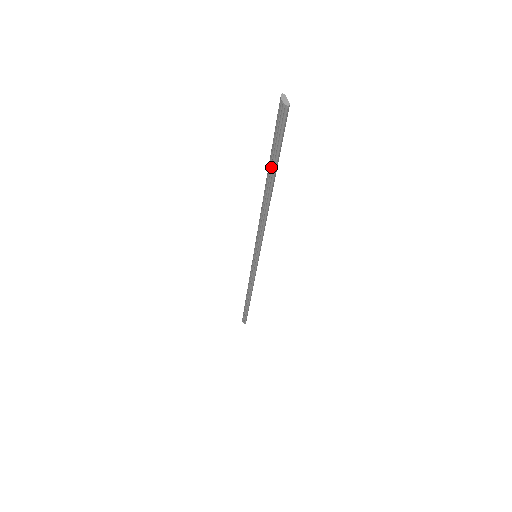
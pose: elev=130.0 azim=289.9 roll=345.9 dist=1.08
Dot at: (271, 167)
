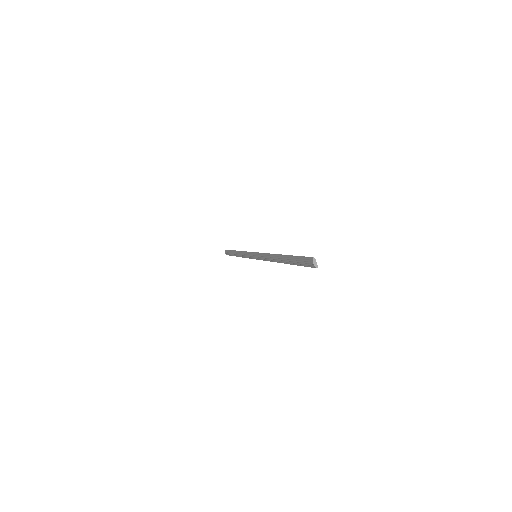
Dot at: (291, 263)
